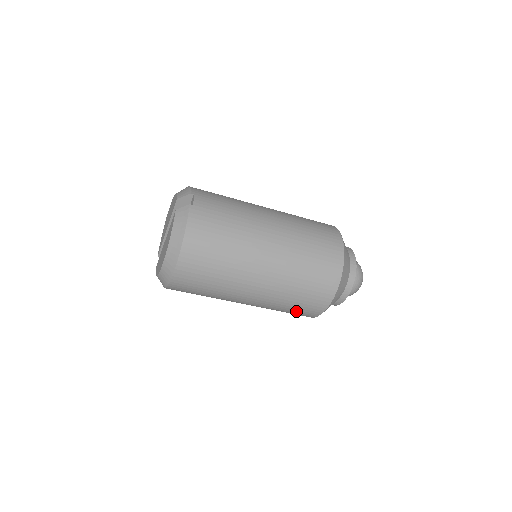
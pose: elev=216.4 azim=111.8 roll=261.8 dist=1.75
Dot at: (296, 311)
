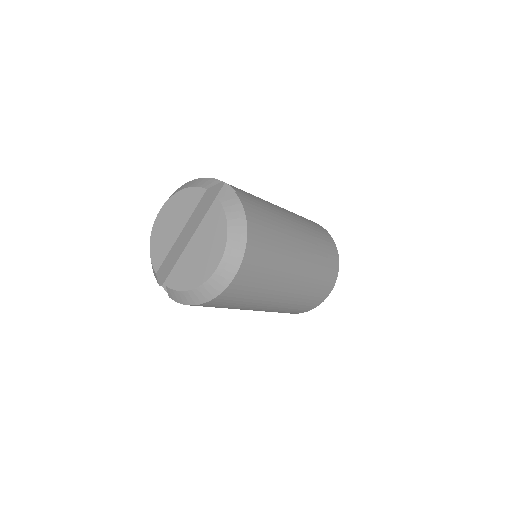
Dot at: (305, 305)
